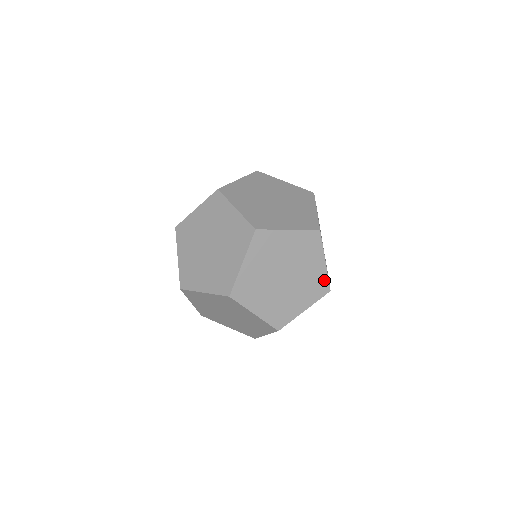
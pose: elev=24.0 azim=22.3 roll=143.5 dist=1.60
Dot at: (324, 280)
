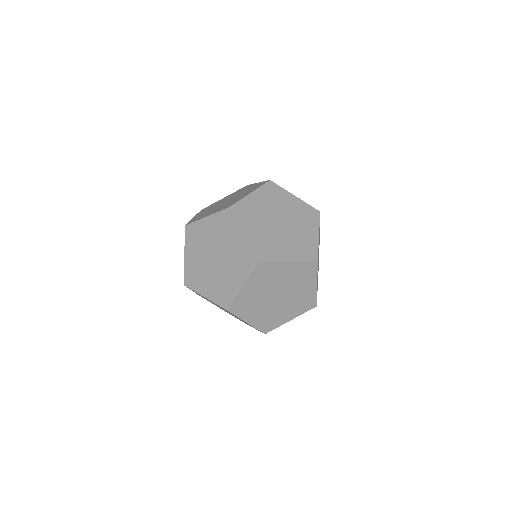
Dot at: (255, 328)
